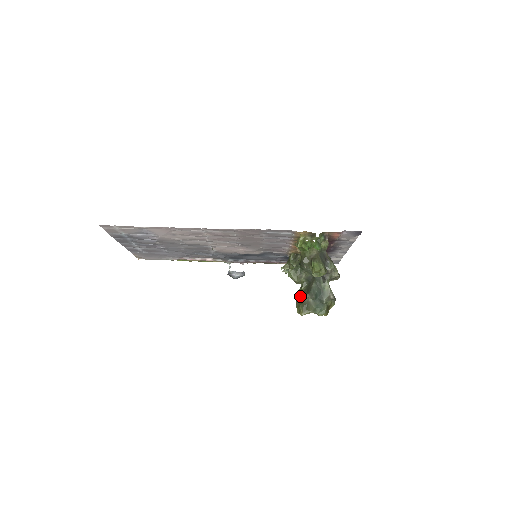
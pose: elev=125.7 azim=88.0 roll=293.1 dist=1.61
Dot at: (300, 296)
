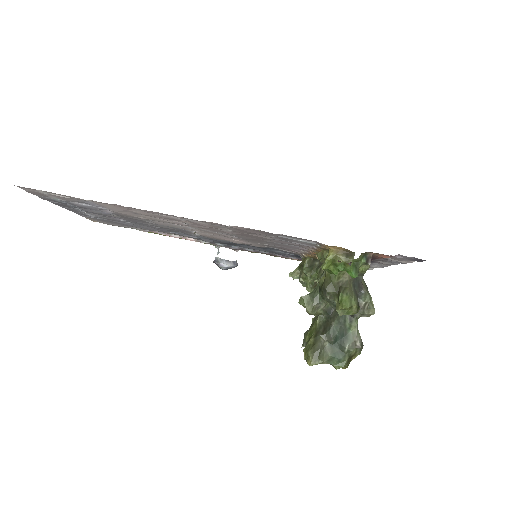
Dot at: (312, 334)
